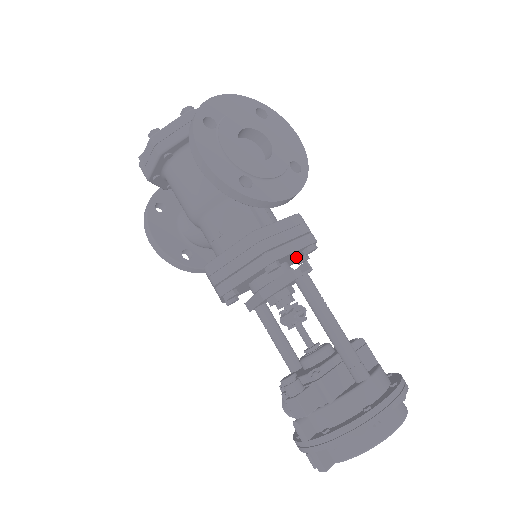
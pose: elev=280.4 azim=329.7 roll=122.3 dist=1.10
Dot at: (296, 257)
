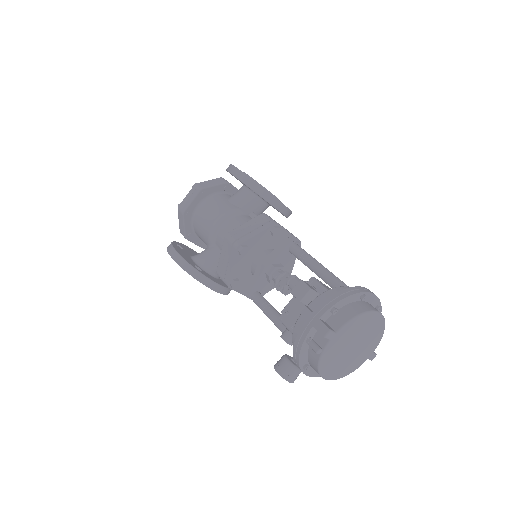
Dot at: occluded
